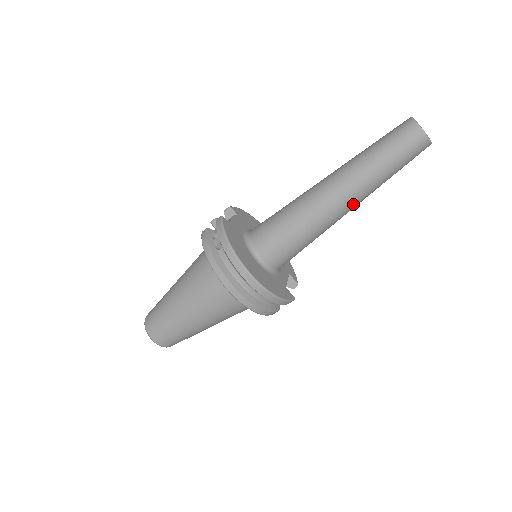
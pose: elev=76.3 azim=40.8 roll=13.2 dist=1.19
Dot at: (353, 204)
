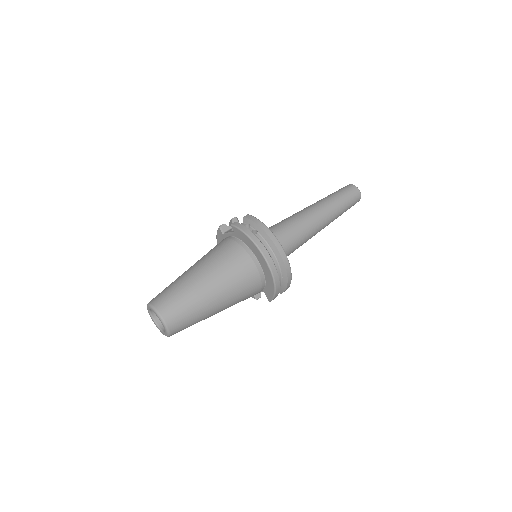
Dot at: (325, 226)
